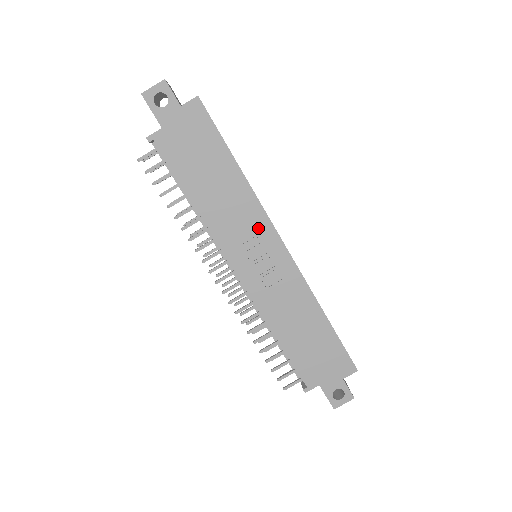
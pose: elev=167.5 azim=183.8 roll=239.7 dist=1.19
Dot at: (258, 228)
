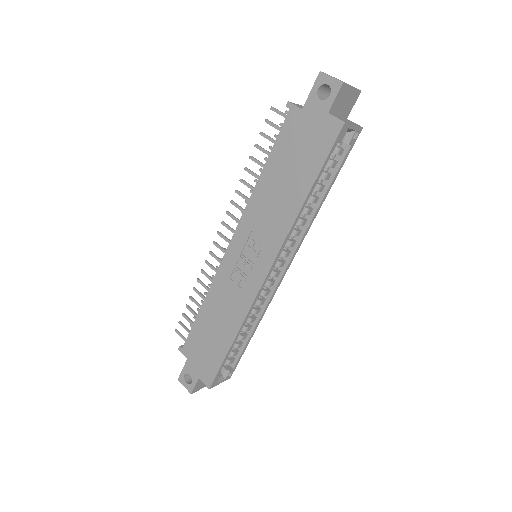
Dot at: (268, 245)
